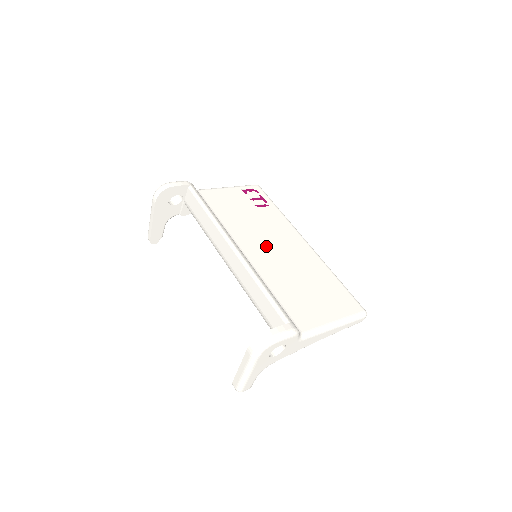
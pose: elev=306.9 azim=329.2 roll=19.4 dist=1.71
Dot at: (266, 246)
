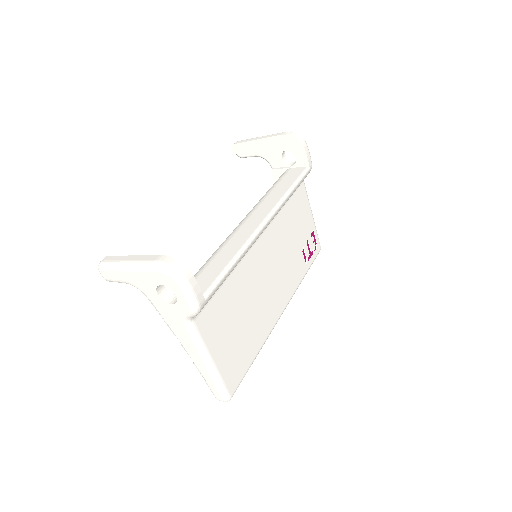
Dot at: (270, 264)
